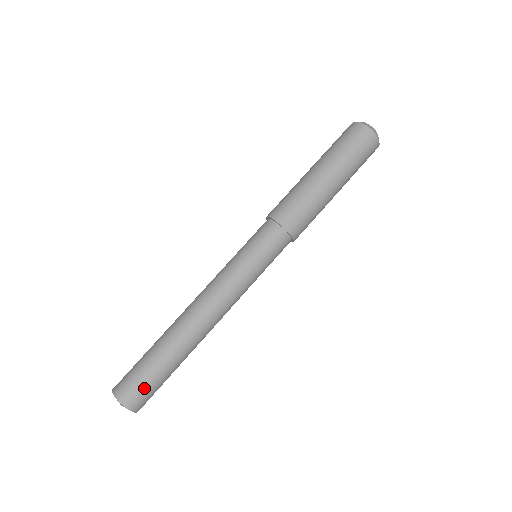
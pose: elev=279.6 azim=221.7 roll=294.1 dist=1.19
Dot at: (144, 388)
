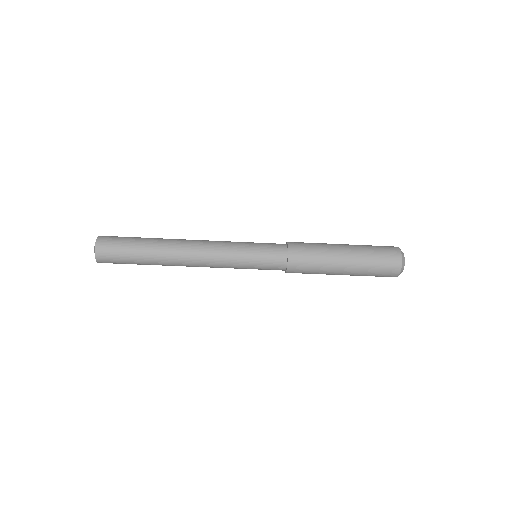
Dot at: occluded
